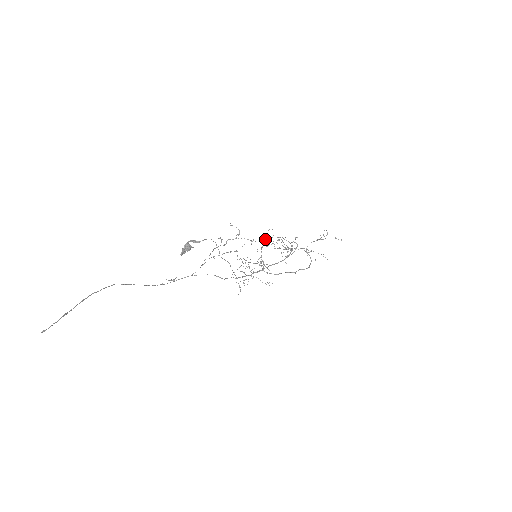
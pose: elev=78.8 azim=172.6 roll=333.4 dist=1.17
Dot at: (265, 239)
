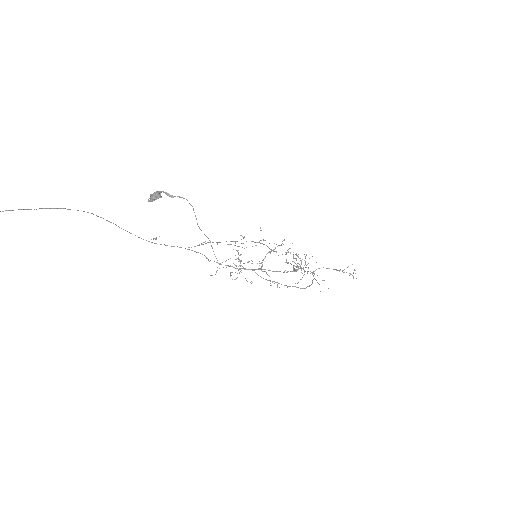
Dot at: occluded
